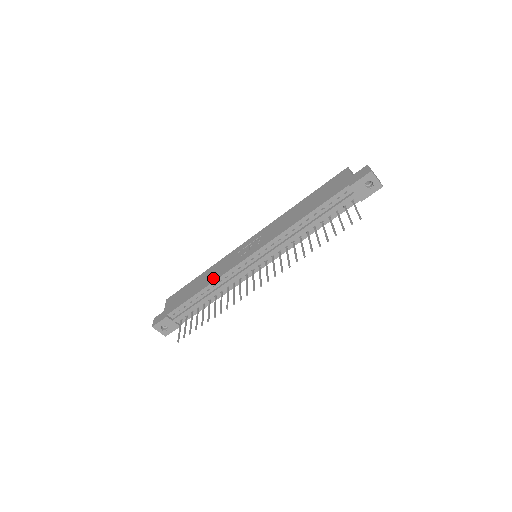
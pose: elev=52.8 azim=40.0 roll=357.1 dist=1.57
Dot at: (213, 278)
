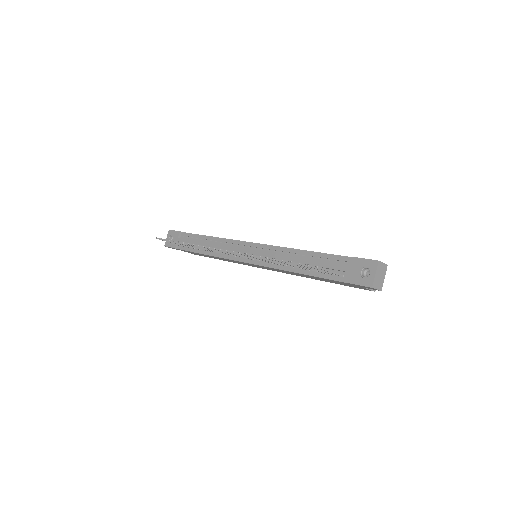
Dot at: occluded
